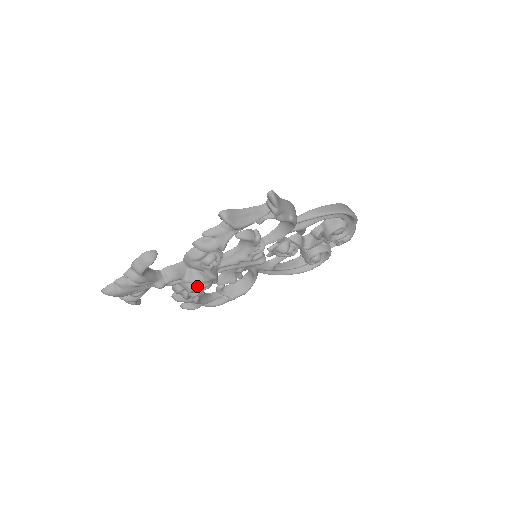
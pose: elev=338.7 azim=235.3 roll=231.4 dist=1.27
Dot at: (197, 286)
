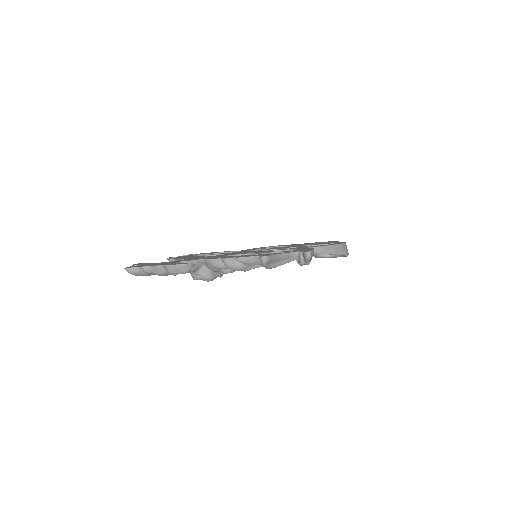
Dot at: (204, 279)
